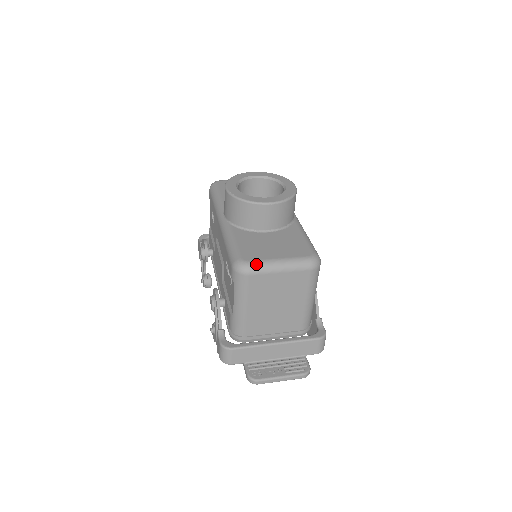
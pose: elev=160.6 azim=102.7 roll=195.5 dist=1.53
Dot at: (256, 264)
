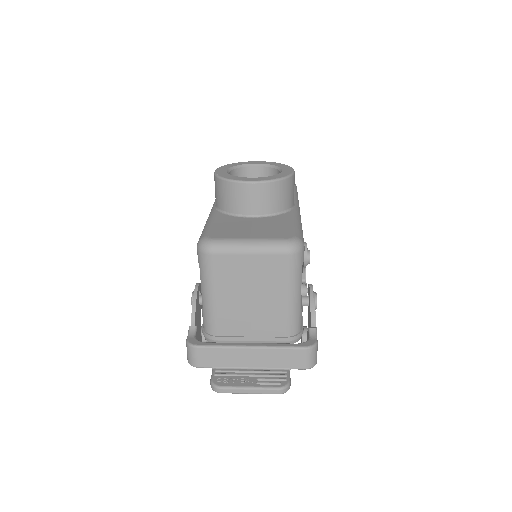
Dot at: (221, 242)
